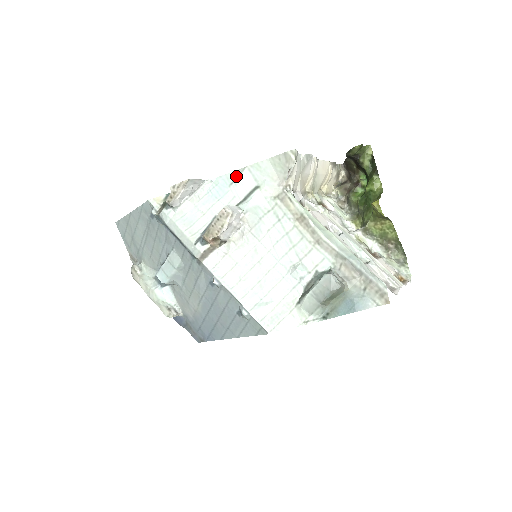
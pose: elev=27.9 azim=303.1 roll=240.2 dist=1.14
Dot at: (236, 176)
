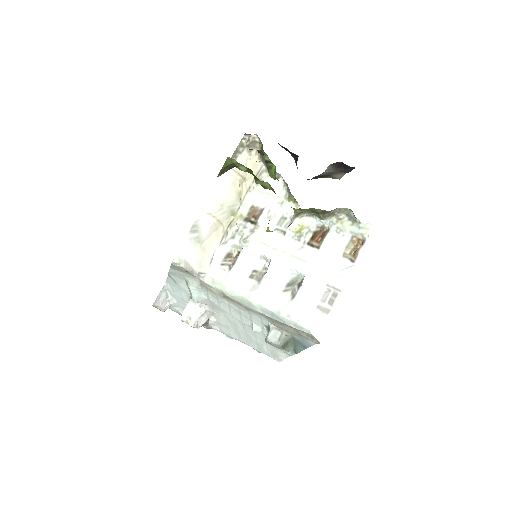
Dot at: (172, 278)
